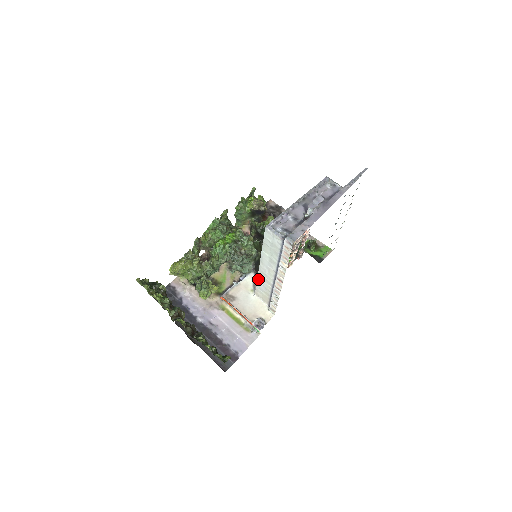
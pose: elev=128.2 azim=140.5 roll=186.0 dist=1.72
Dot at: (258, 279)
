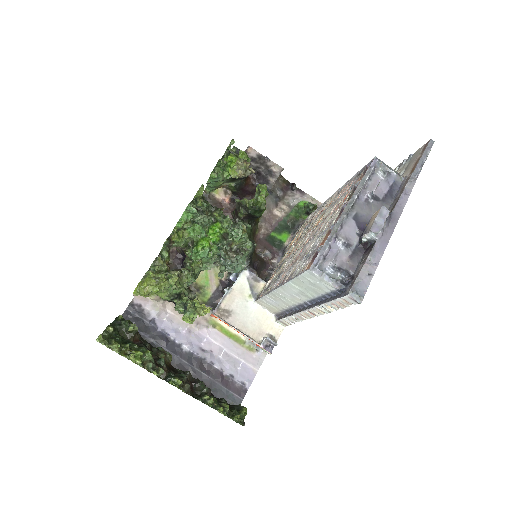
Dot at: (267, 295)
